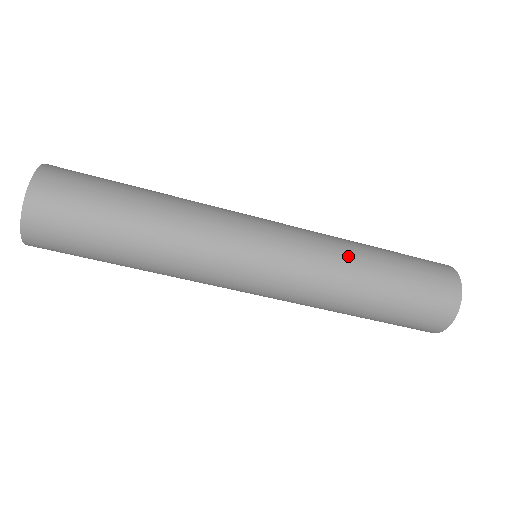
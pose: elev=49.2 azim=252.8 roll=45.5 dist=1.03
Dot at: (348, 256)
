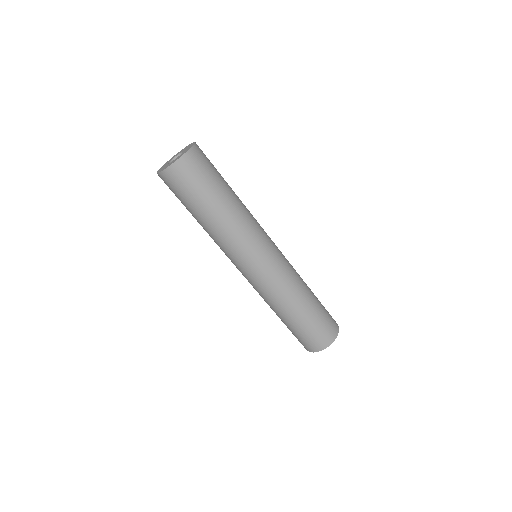
Dot at: occluded
